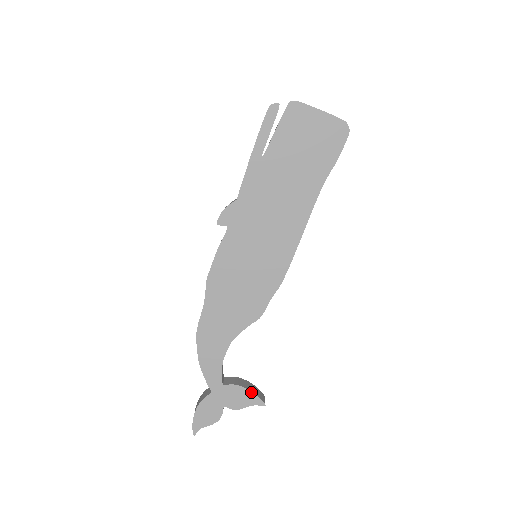
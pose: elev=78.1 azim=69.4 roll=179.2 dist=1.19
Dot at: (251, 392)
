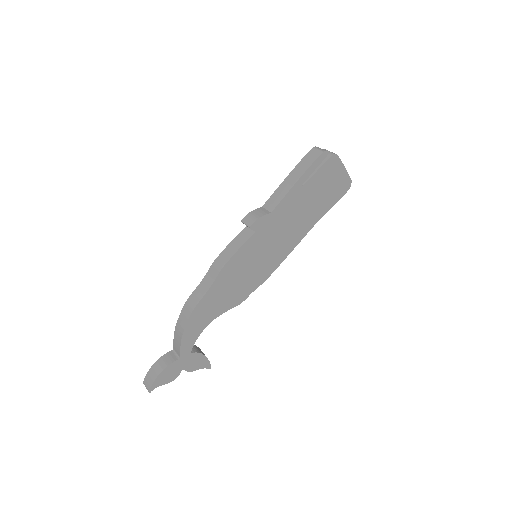
Dot at: (207, 358)
